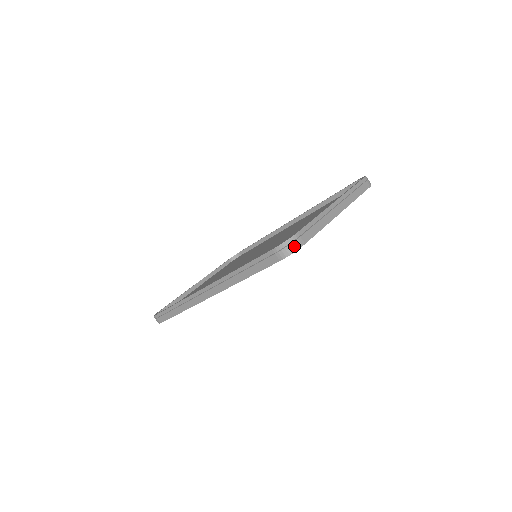
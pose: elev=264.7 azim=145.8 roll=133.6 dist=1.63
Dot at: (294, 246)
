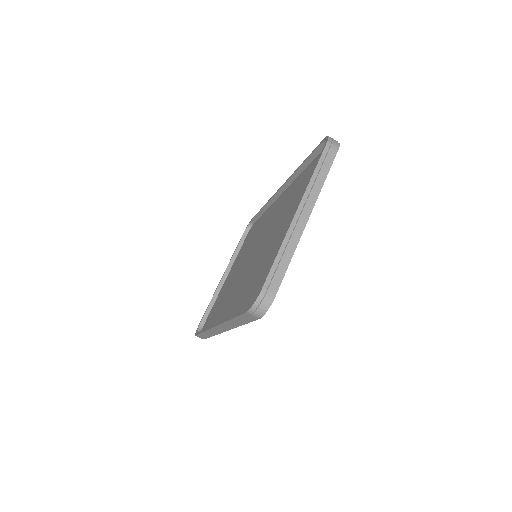
Dot at: (265, 305)
